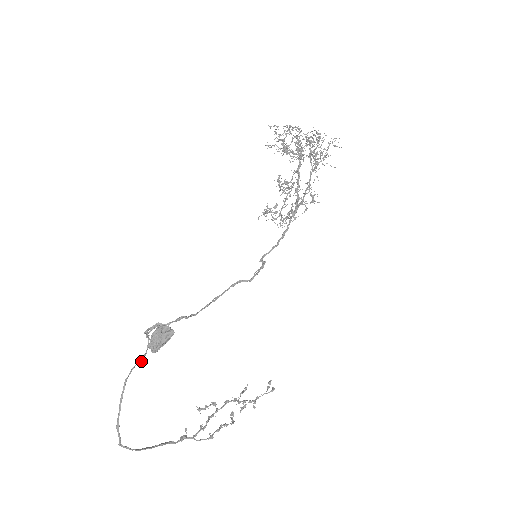
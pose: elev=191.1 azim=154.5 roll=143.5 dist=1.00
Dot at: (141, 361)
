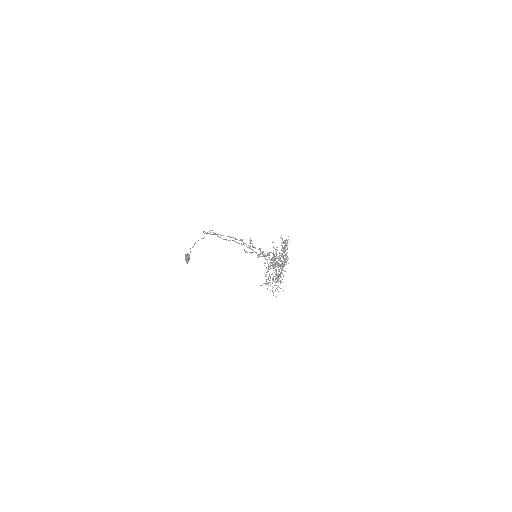
Dot at: occluded
